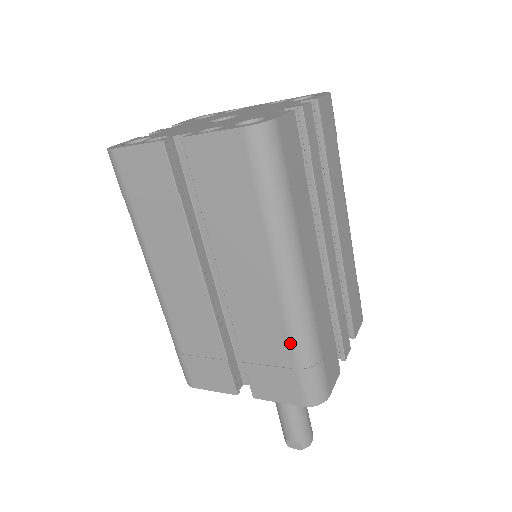
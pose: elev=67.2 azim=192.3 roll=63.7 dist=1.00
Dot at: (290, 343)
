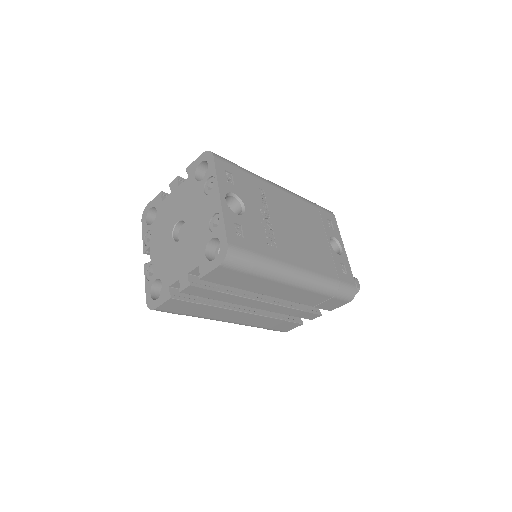
Dot at: occluded
